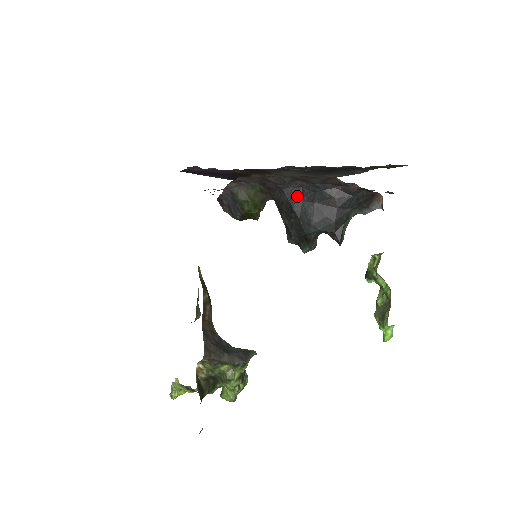
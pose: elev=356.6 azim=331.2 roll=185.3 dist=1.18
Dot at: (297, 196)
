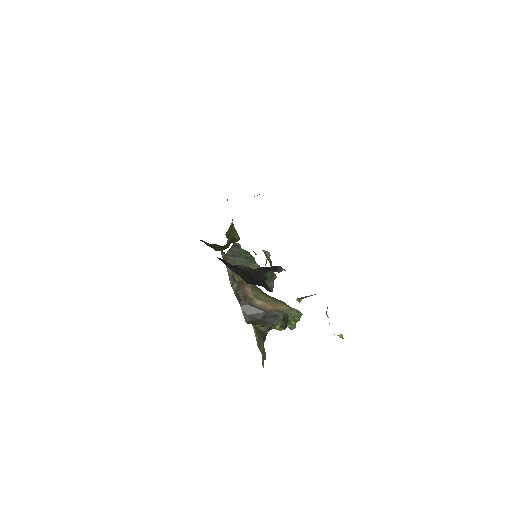
Dot at: (226, 264)
